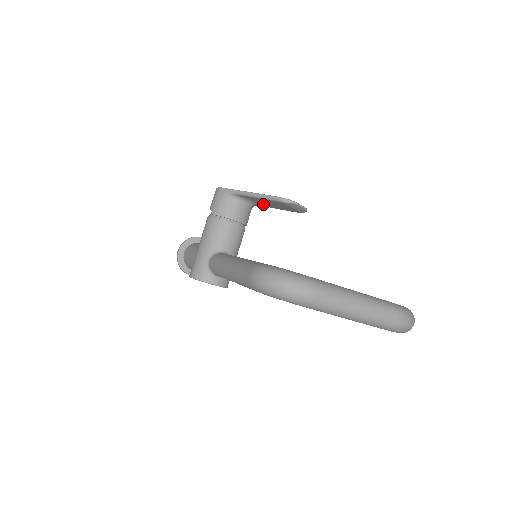
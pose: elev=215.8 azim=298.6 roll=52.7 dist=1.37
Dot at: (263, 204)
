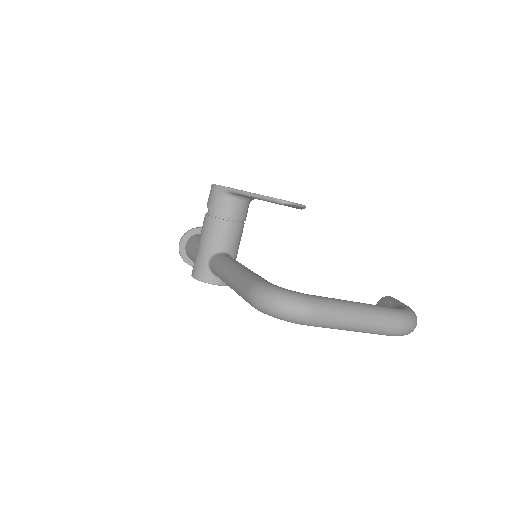
Dot at: occluded
